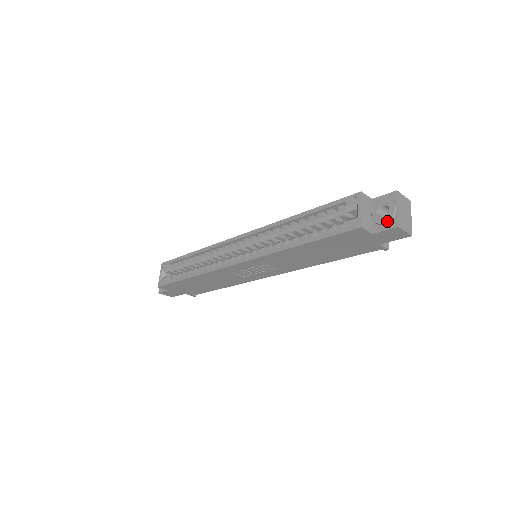
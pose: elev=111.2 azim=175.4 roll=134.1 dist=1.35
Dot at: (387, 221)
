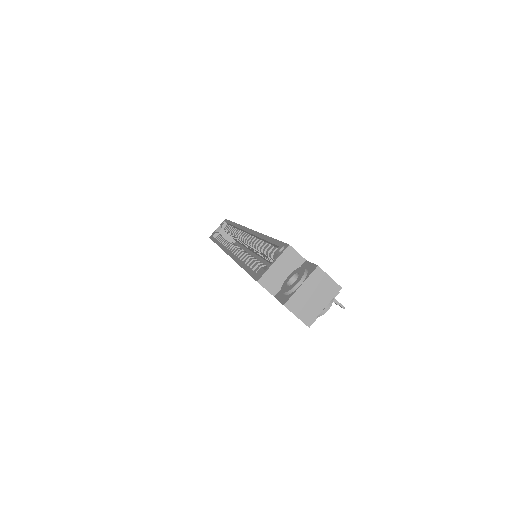
Dot at: (284, 292)
